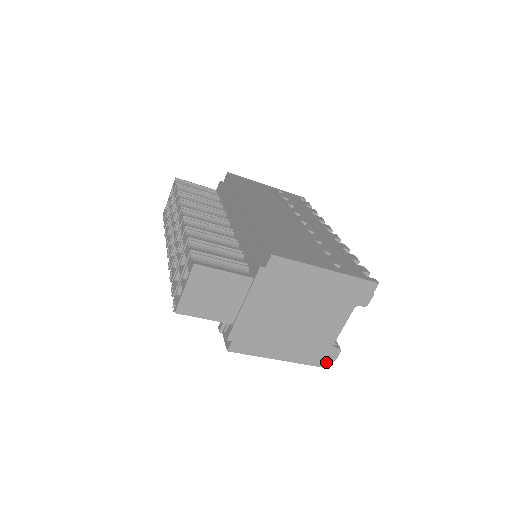
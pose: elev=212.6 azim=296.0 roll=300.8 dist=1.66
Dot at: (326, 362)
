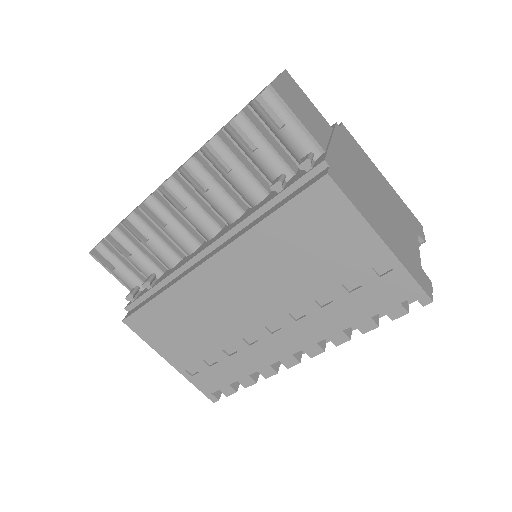
Dot at: (426, 288)
